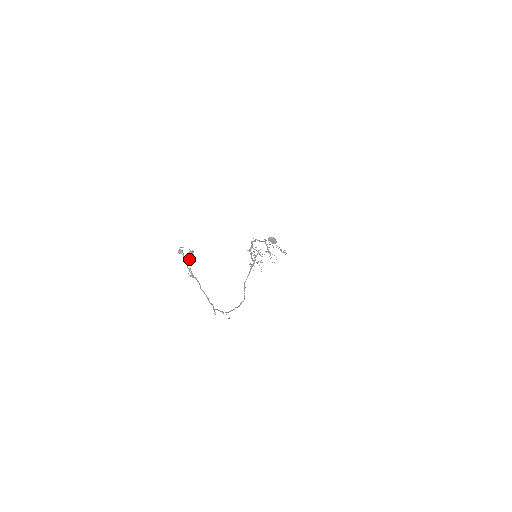
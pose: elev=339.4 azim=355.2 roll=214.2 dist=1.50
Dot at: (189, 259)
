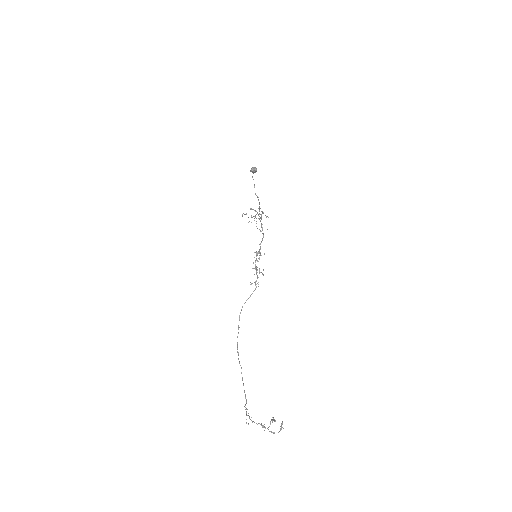
Dot at: occluded
